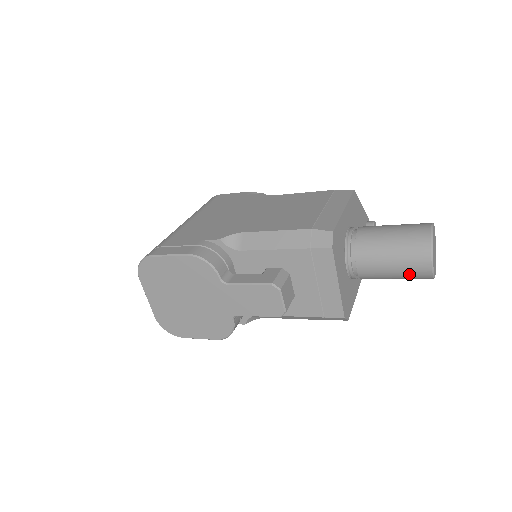
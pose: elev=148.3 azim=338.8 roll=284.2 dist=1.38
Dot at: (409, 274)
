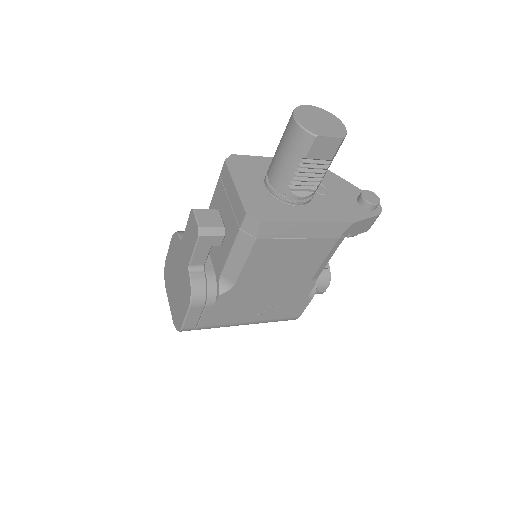
Dot at: (293, 147)
